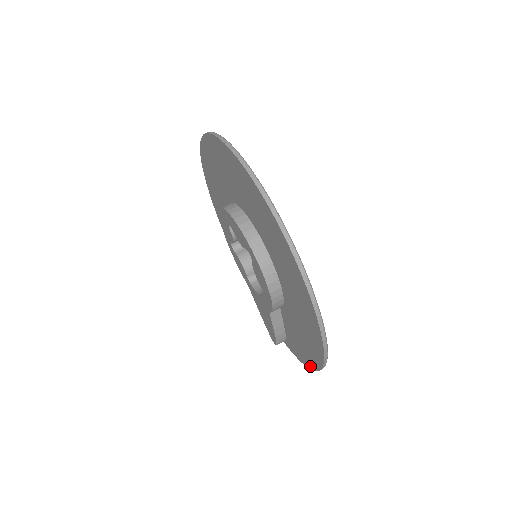
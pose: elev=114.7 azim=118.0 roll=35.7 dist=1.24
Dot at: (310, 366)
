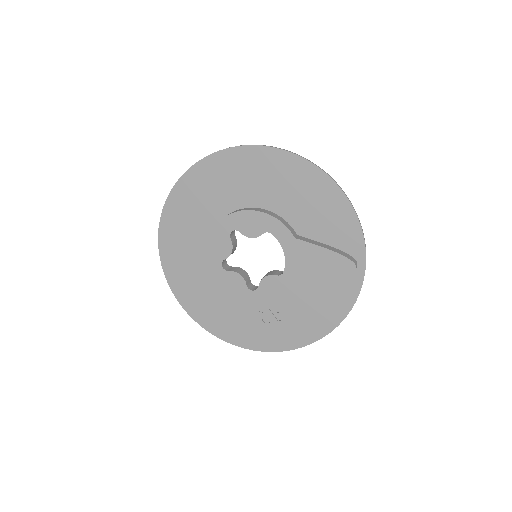
Dot at: (344, 201)
